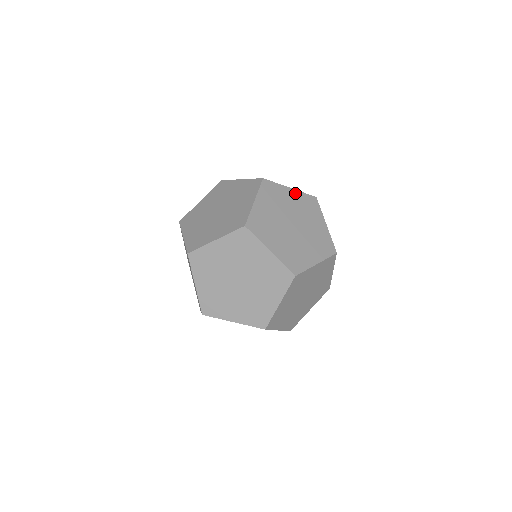
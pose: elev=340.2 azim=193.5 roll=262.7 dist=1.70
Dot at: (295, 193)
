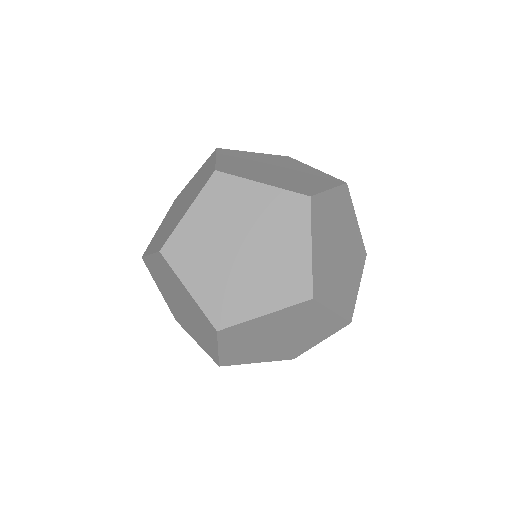
Dot at: (331, 316)
